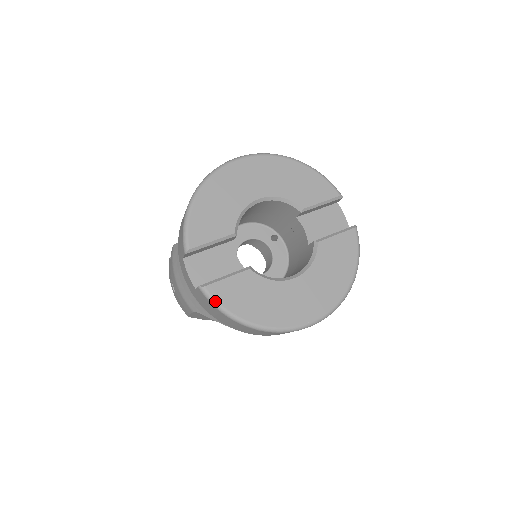
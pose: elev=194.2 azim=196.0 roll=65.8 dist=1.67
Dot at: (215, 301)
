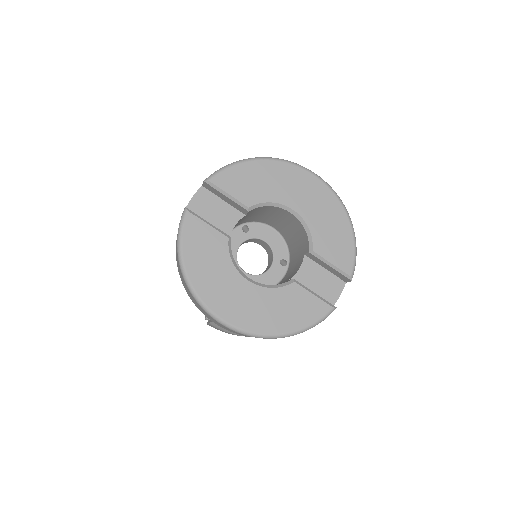
Dot at: (182, 226)
